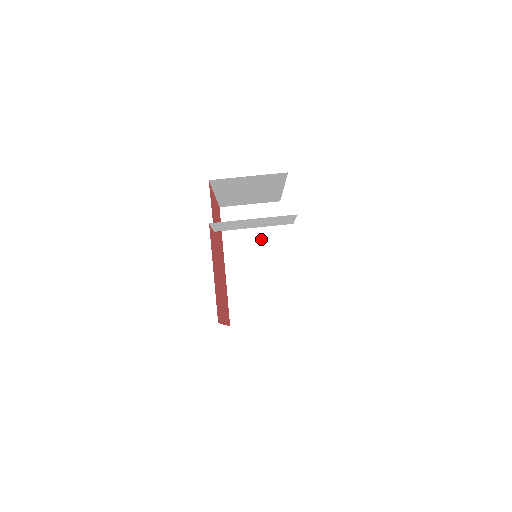
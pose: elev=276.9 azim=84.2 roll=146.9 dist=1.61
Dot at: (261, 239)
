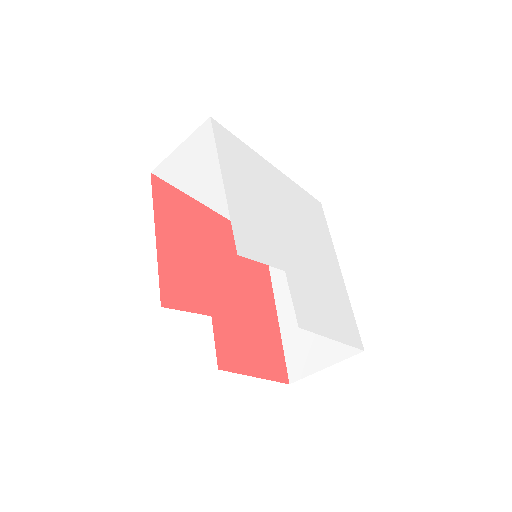
Dot at: occluded
